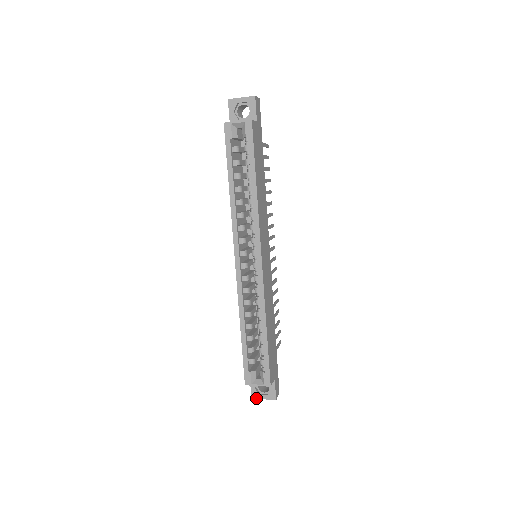
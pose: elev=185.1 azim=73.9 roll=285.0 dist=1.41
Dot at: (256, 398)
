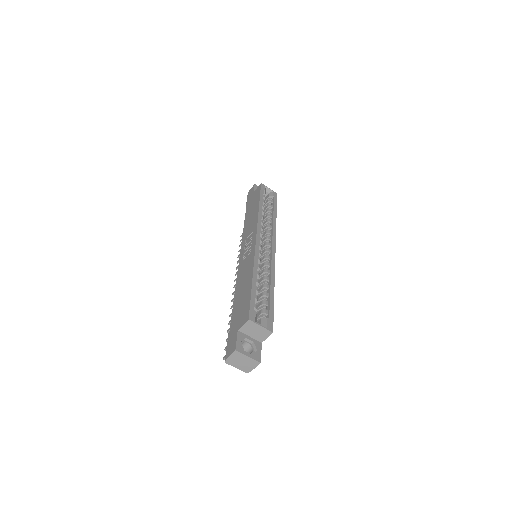
Dot at: (240, 352)
